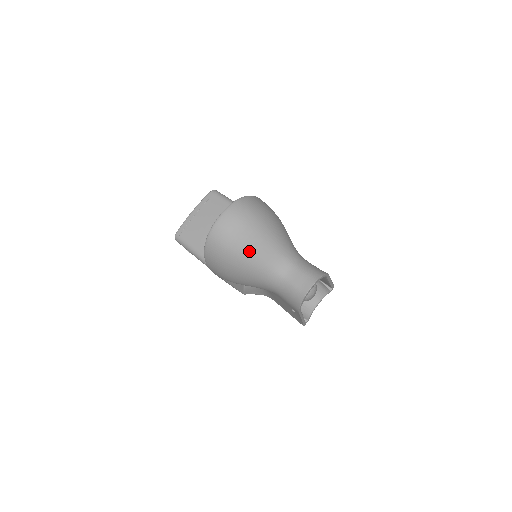
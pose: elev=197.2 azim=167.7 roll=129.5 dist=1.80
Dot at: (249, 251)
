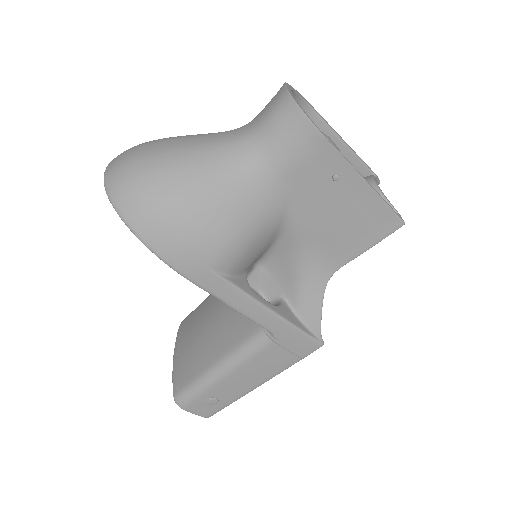
Dot at: (173, 152)
